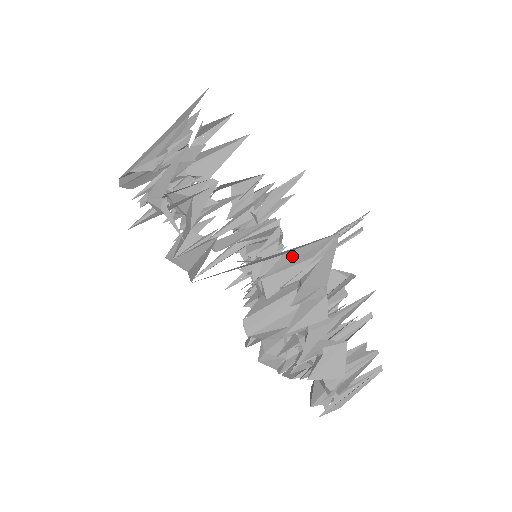
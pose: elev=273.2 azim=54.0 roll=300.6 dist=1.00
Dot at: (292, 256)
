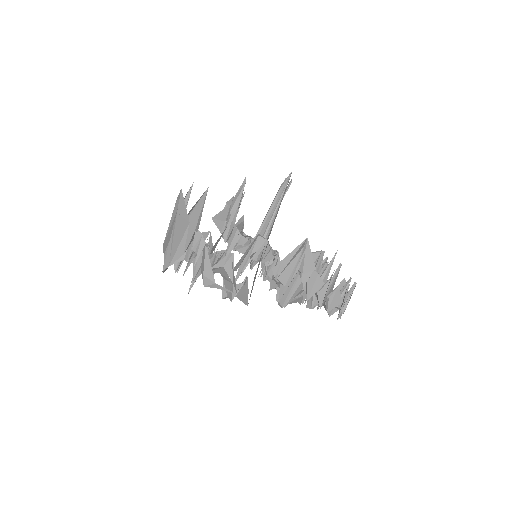
Dot at: (287, 260)
